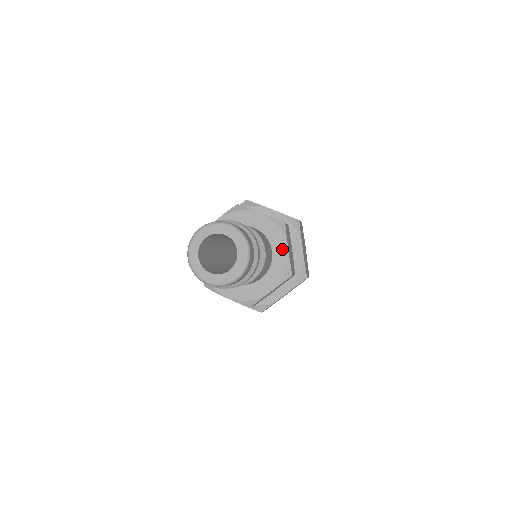
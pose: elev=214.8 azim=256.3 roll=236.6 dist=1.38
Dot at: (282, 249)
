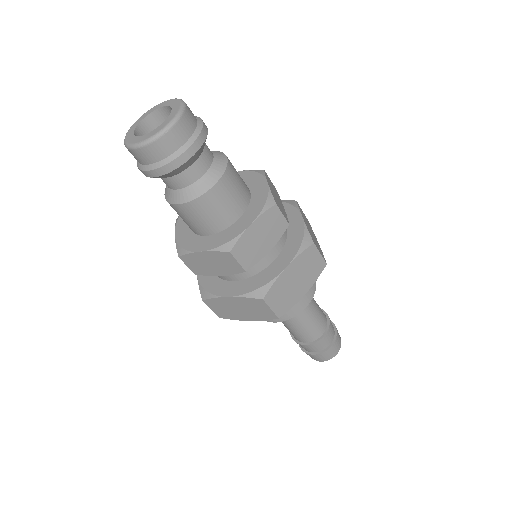
Dot at: (261, 185)
